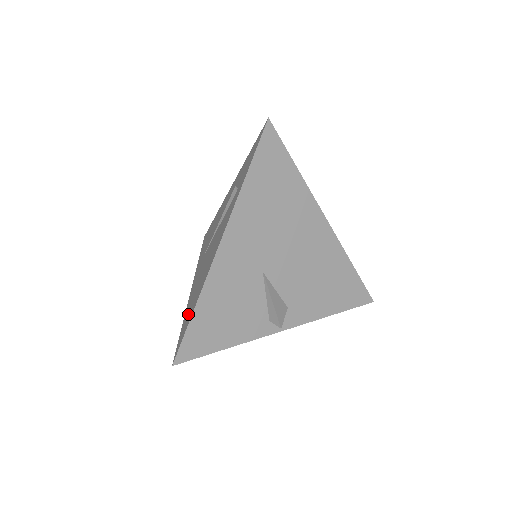
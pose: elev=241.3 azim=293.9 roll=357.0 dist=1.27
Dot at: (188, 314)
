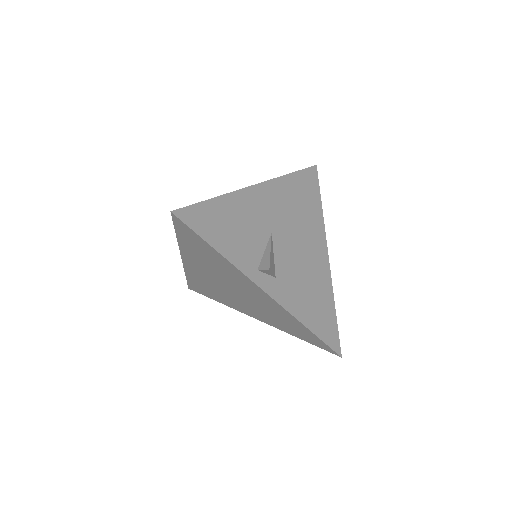
Dot at: occluded
